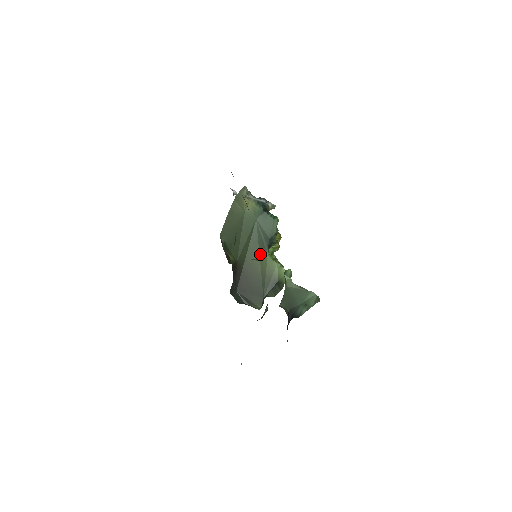
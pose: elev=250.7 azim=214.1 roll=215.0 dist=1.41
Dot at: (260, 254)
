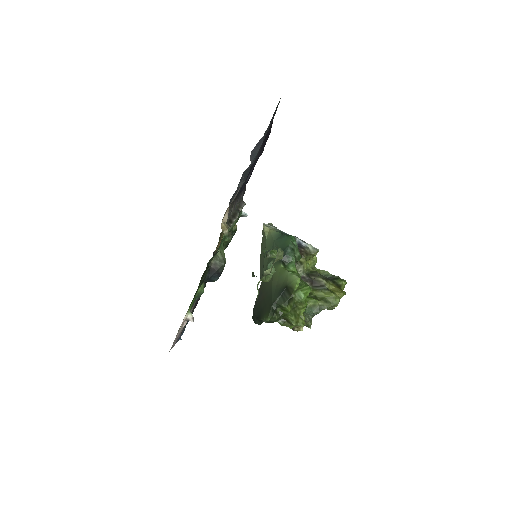
Dot at: occluded
